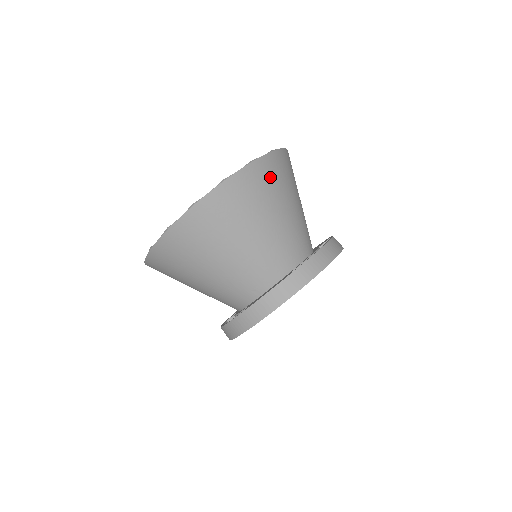
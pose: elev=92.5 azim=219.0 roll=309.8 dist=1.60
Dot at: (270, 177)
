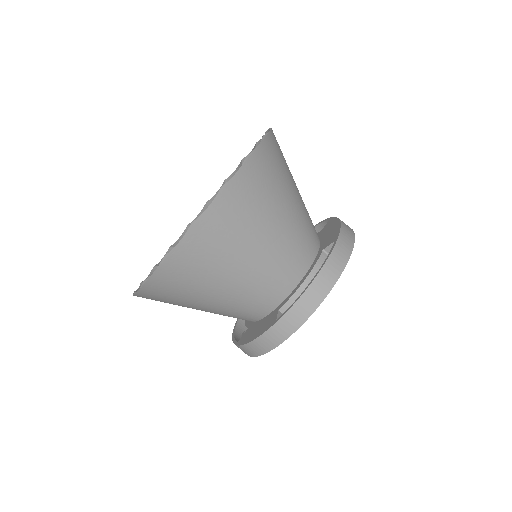
Dot at: (226, 226)
